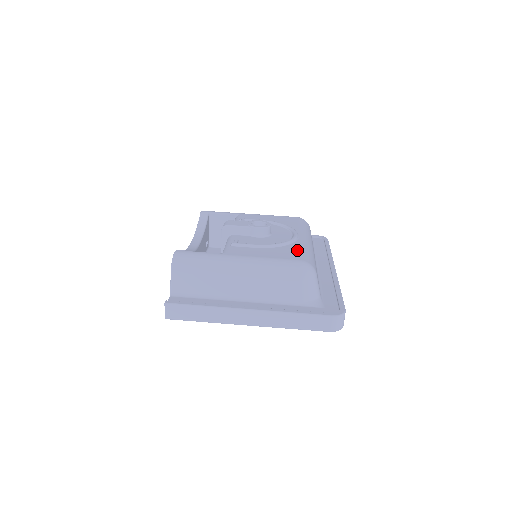
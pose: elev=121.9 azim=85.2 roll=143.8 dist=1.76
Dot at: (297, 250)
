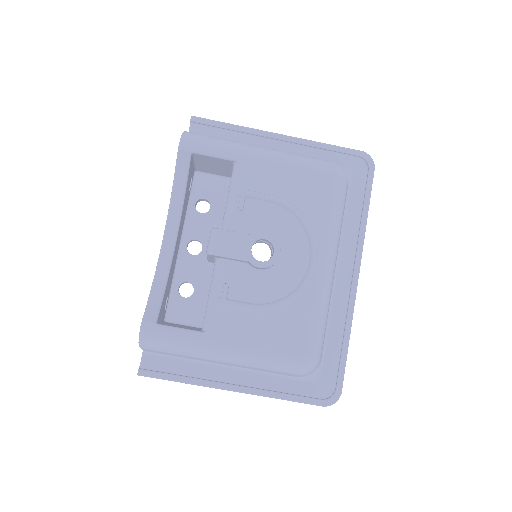
Dot at: (305, 321)
